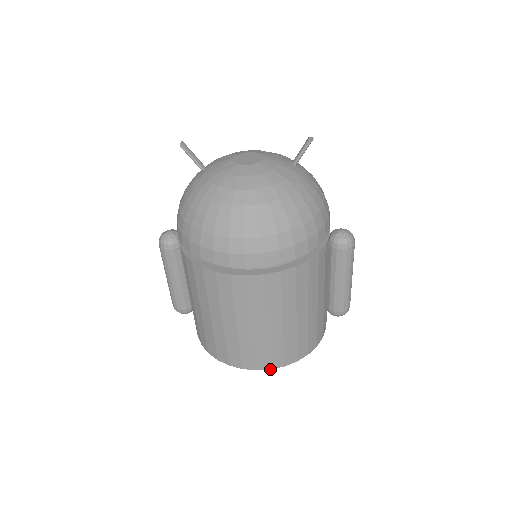
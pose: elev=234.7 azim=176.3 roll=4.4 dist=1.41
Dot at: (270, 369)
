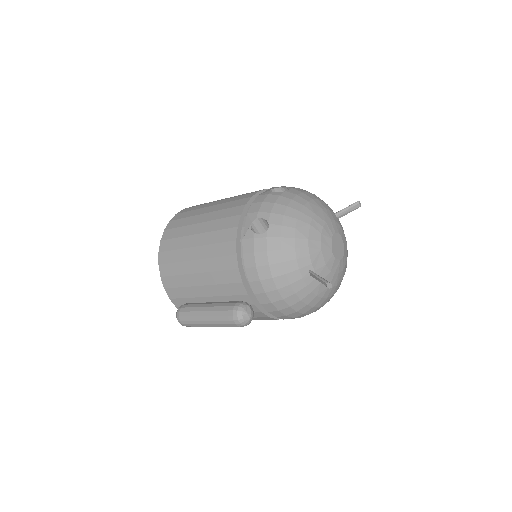
Dot at: occluded
